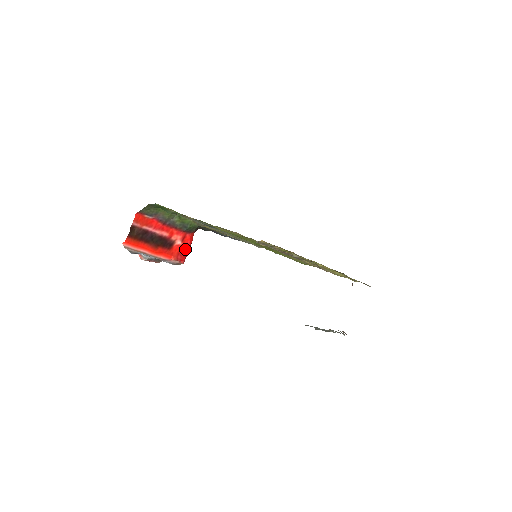
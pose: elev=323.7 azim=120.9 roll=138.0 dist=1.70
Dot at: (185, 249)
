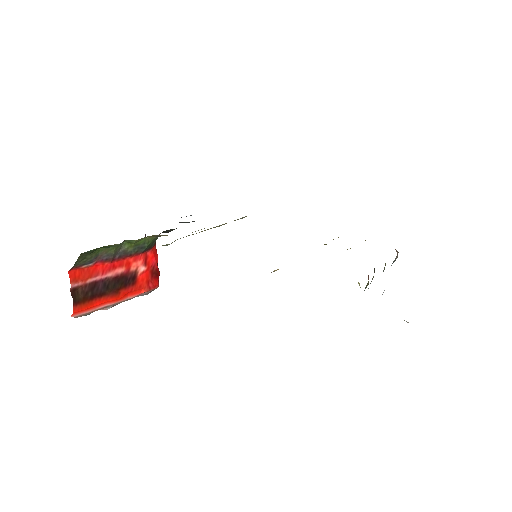
Dot at: (153, 271)
